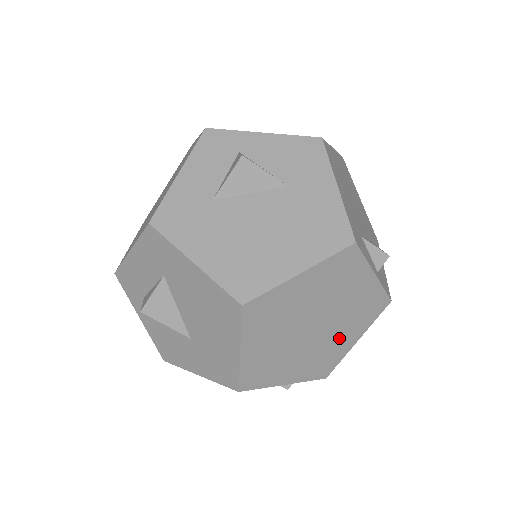
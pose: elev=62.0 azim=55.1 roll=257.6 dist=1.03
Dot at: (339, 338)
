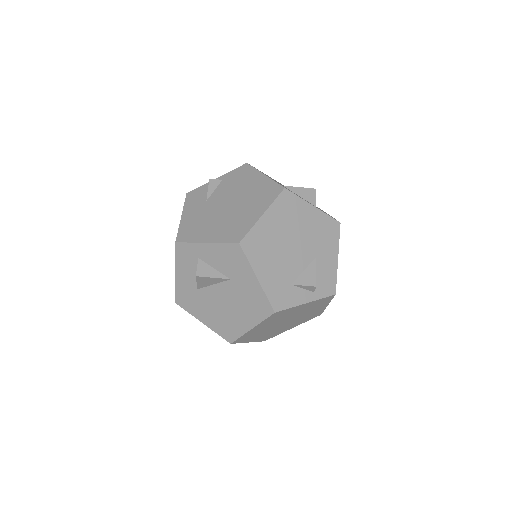
Dot at: (311, 312)
